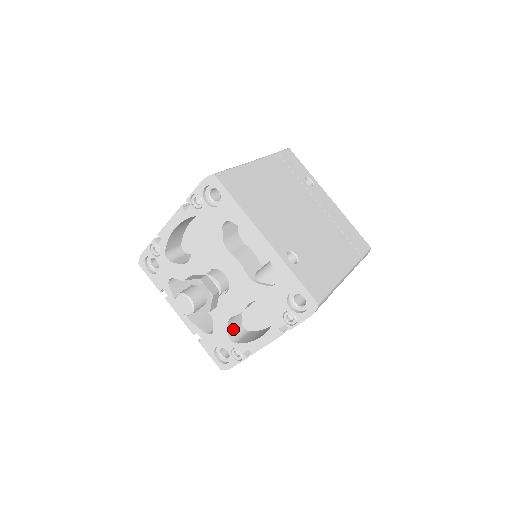
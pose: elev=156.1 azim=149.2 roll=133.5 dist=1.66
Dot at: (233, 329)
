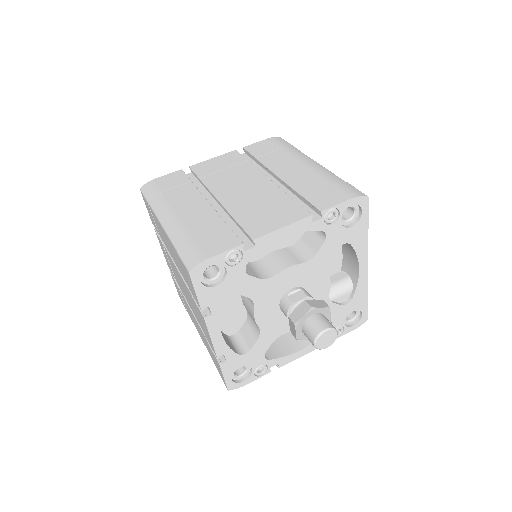
Dot at: occluded
